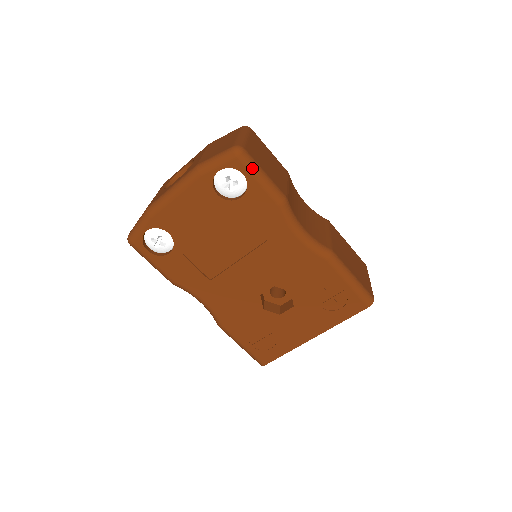
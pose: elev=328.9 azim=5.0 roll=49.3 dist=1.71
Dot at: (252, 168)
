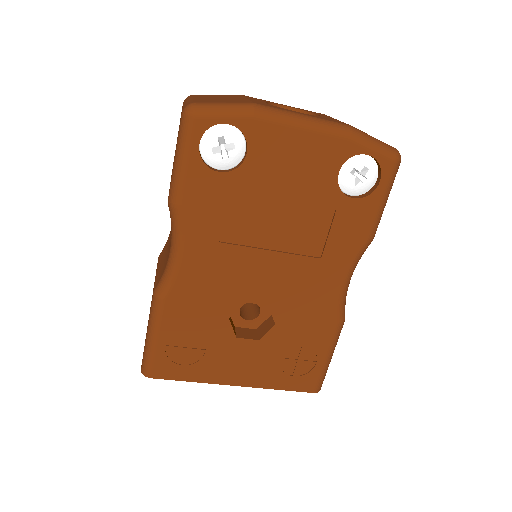
Dot at: (391, 185)
